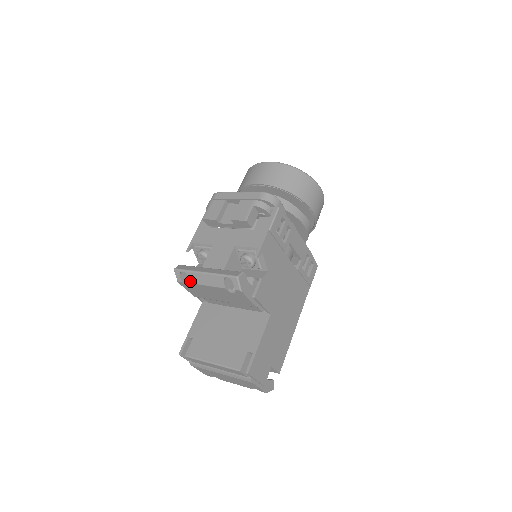
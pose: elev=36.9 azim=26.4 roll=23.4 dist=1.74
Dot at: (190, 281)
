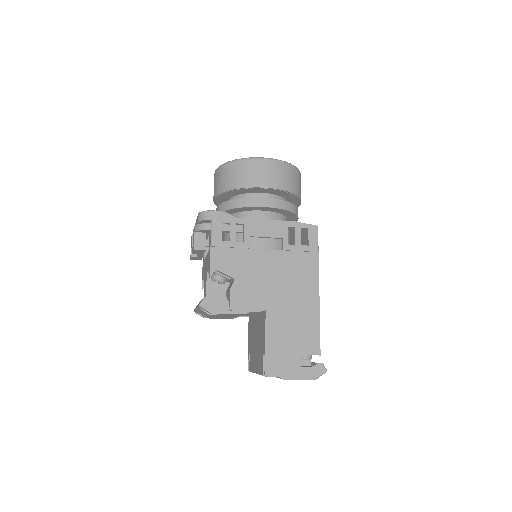
Dot at: occluded
